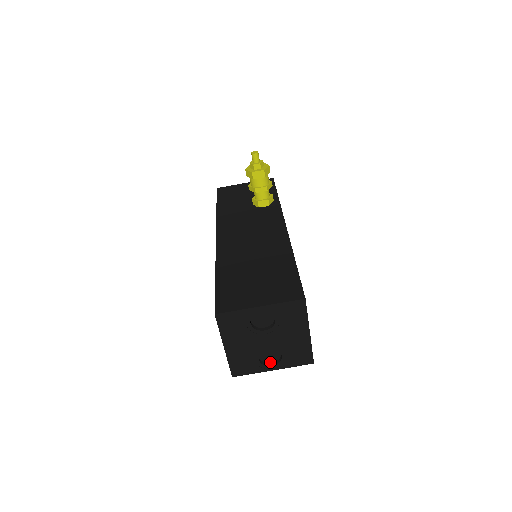
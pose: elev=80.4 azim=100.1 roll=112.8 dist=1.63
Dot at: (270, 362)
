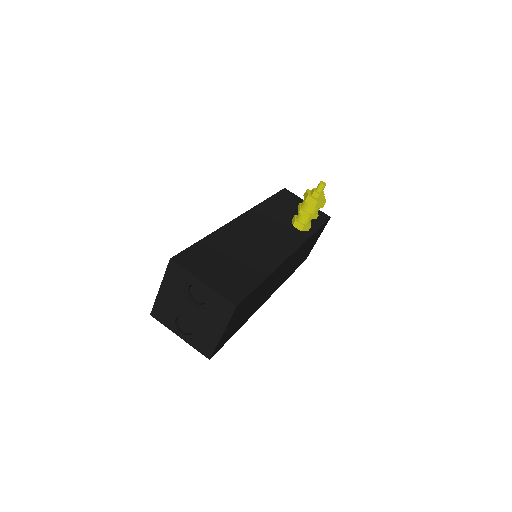
Dot at: (183, 330)
